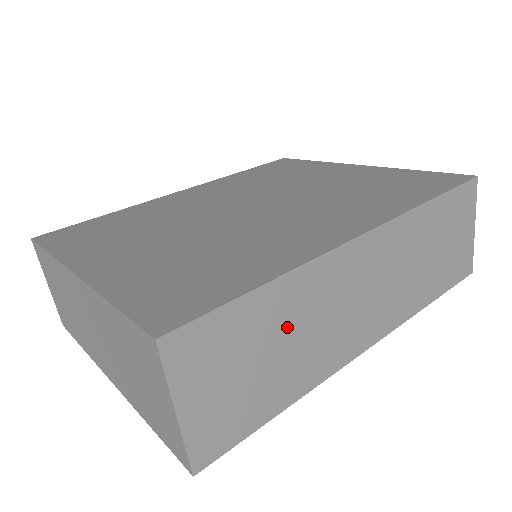
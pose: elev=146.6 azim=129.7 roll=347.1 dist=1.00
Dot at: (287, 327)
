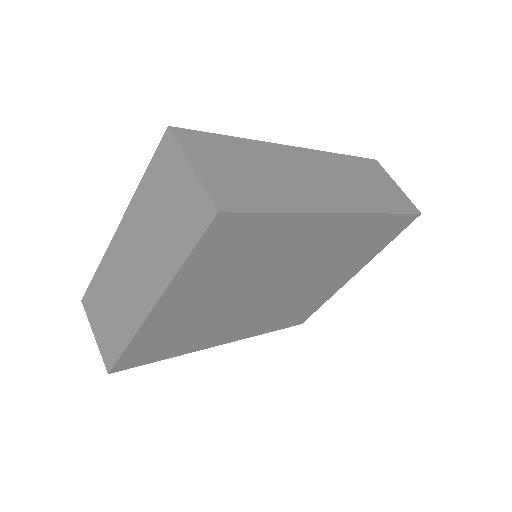
Dot at: (262, 165)
